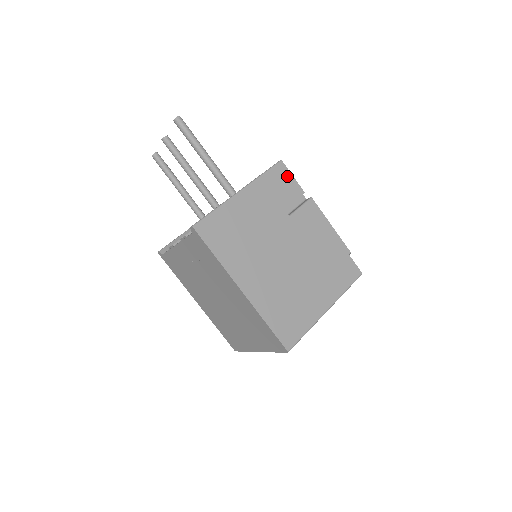
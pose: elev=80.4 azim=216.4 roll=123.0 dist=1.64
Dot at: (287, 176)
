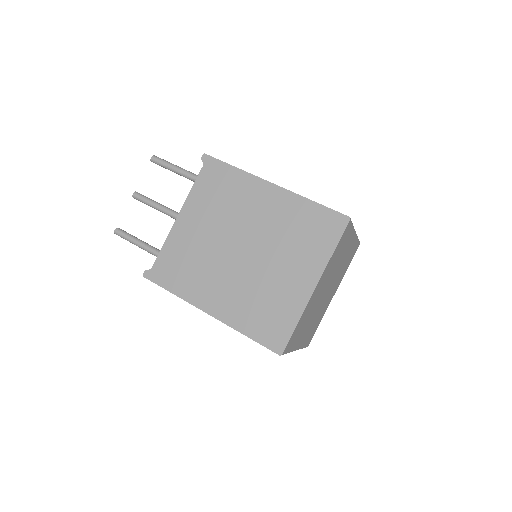
Dot at: occluded
